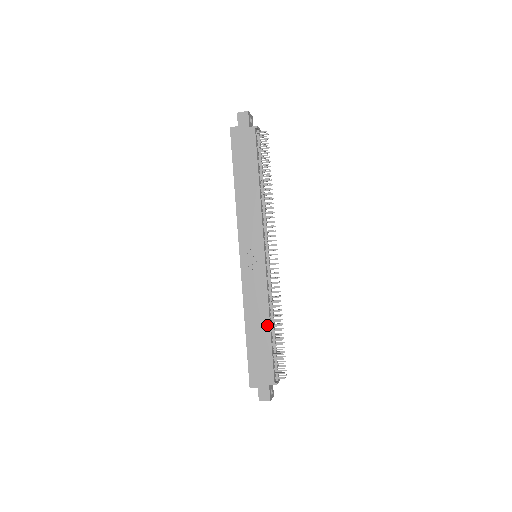
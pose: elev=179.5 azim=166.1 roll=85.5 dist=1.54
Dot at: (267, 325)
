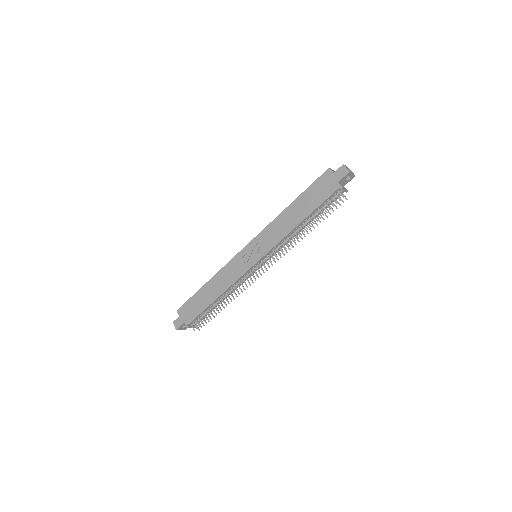
Dot at: (216, 296)
